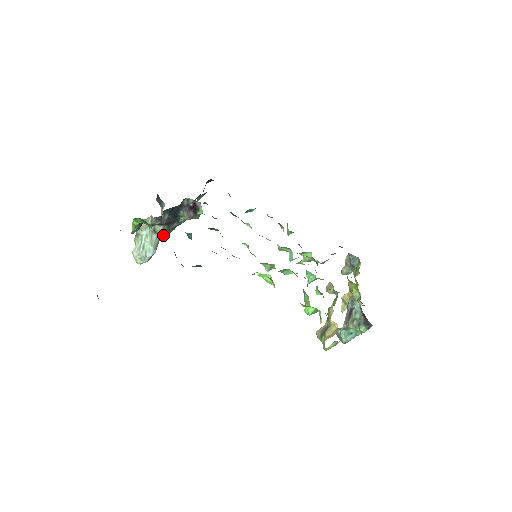
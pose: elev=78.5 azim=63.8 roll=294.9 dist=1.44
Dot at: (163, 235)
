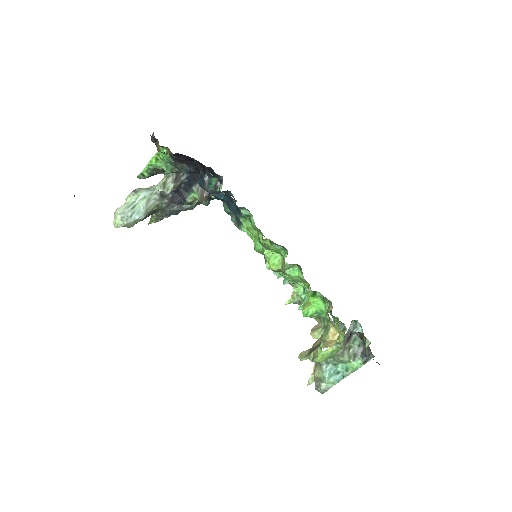
Dot at: (154, 216)
